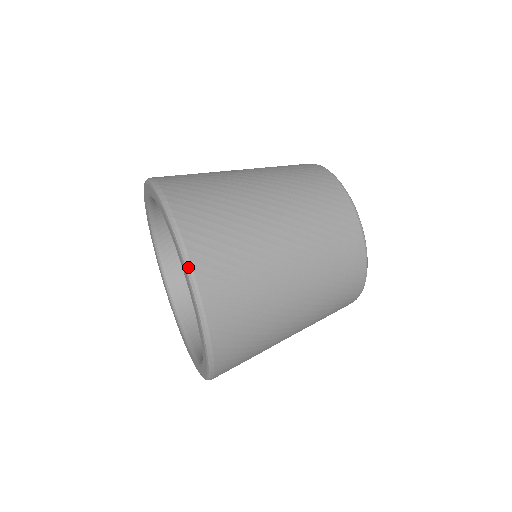
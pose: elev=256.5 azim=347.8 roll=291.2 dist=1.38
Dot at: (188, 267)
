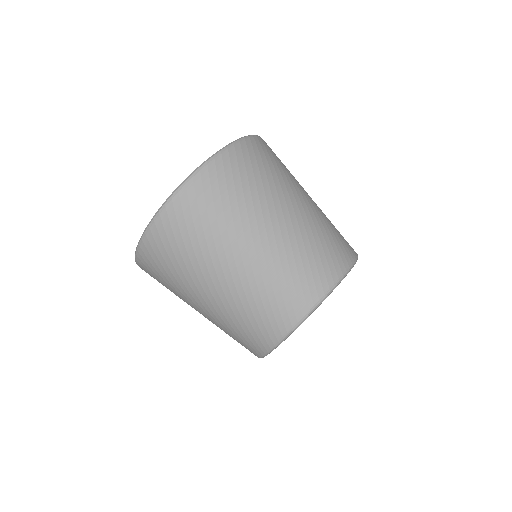
Dot at: (216, 154)
